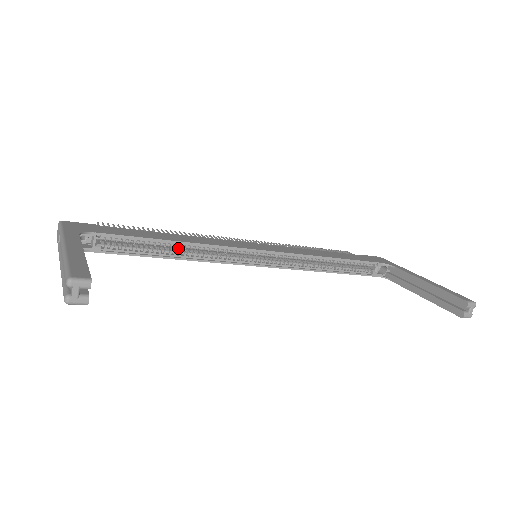
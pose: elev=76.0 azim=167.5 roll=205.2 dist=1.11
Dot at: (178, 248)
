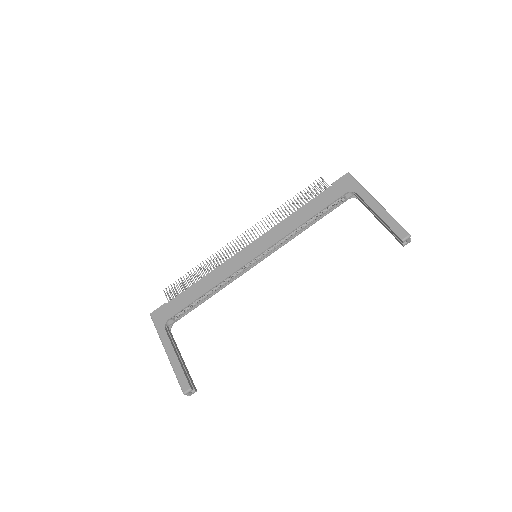
Dot at: occluded
